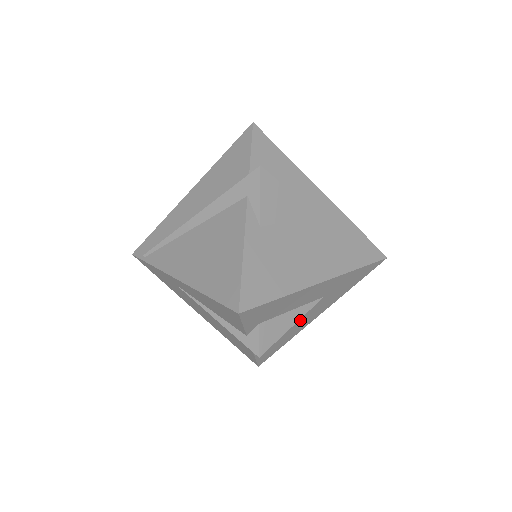
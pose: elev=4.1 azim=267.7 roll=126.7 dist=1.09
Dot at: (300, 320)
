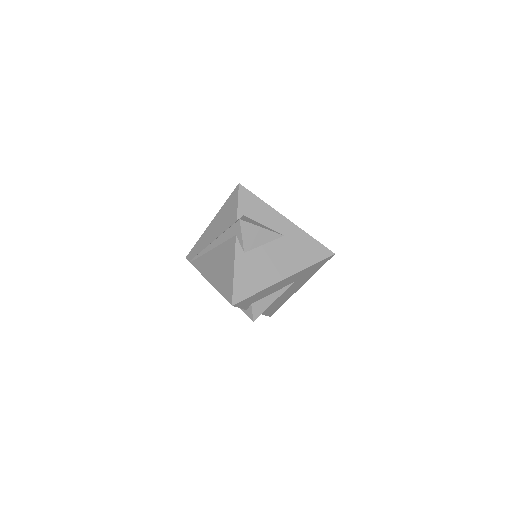
Dot at: (285, 294)
